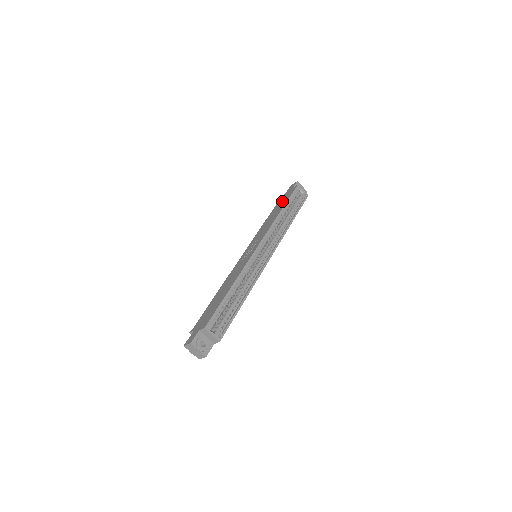
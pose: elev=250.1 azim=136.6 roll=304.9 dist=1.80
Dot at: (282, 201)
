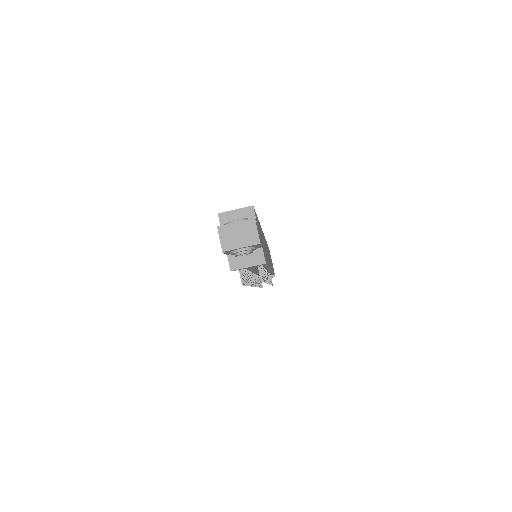
Dot at: occluded
